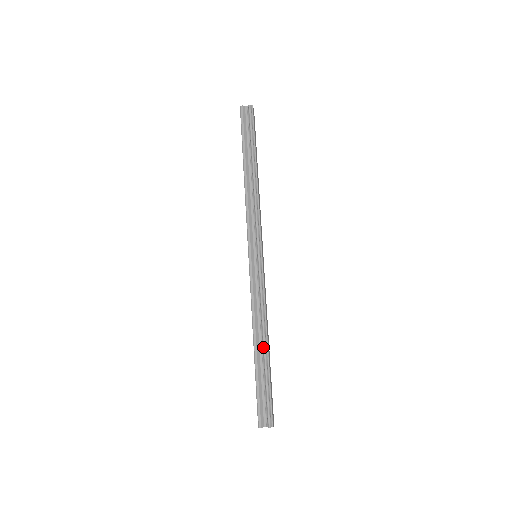
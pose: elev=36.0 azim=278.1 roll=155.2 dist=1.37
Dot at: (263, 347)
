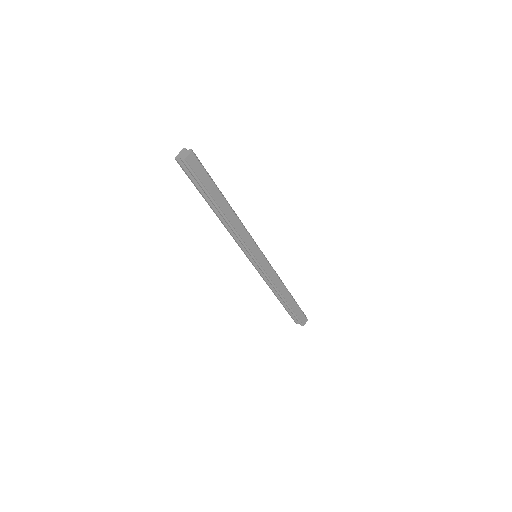
Dot at: occluded
